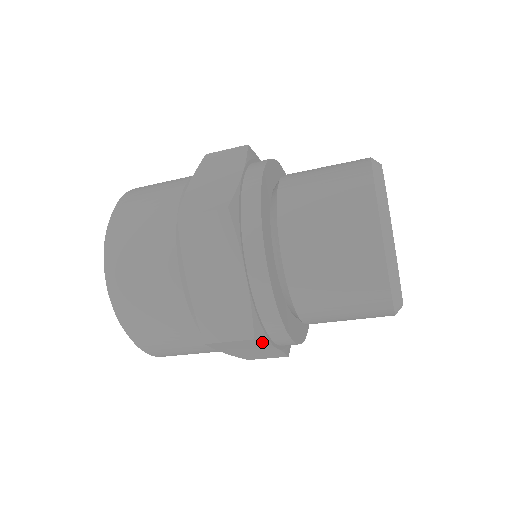
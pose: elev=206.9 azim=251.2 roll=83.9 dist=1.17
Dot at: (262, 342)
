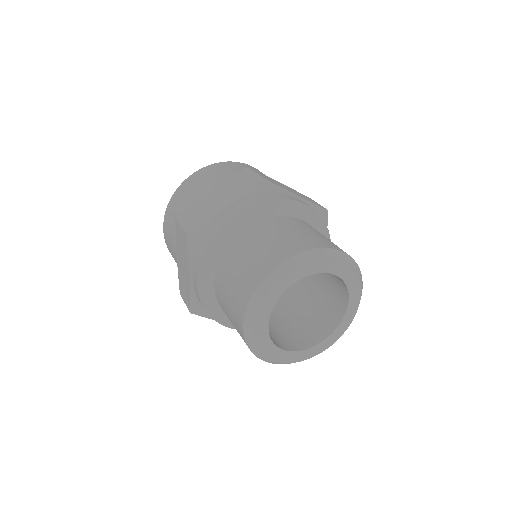
Dot at: occluded
